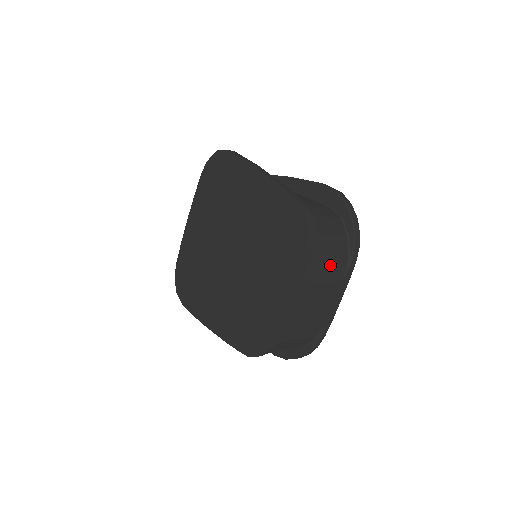
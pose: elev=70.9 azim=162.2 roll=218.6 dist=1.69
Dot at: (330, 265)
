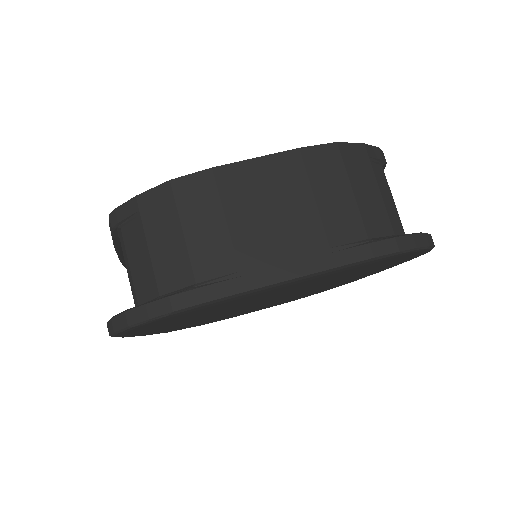
Dot at: (344, 194)
